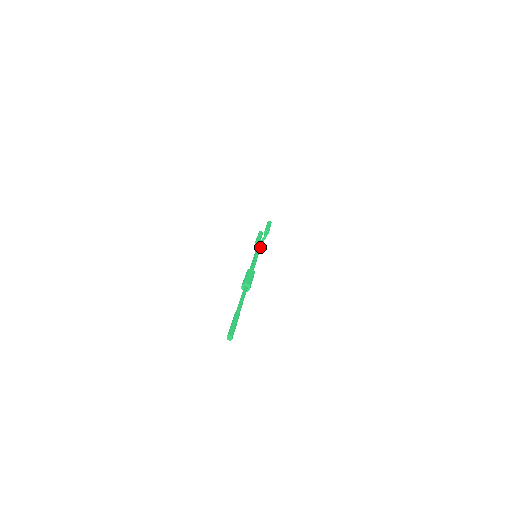
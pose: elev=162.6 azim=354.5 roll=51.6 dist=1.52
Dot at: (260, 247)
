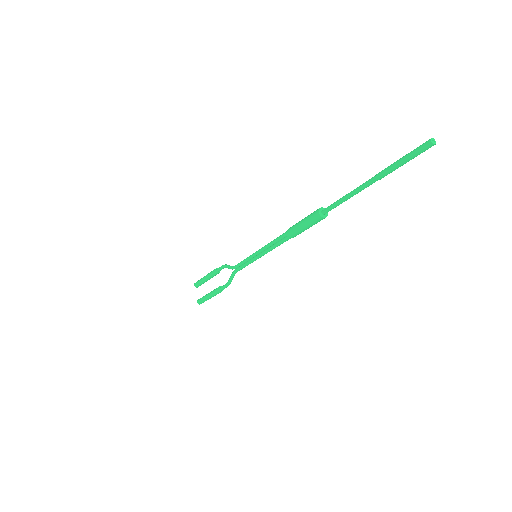
Dot at: (241, 262)
